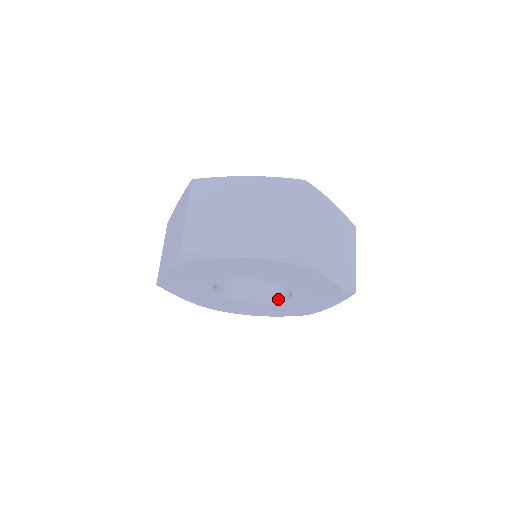
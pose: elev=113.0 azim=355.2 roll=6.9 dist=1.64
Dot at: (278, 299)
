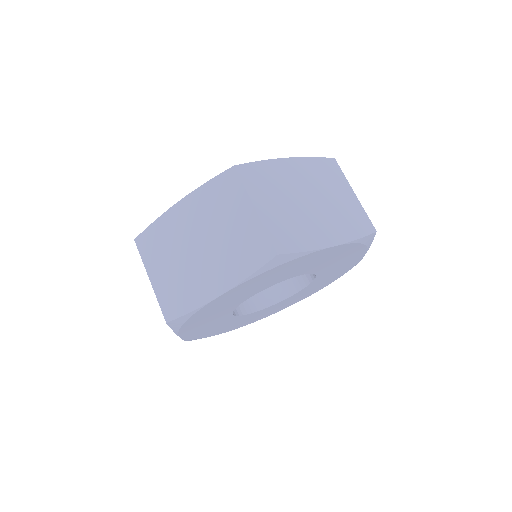
Dot at: (308, 280)
